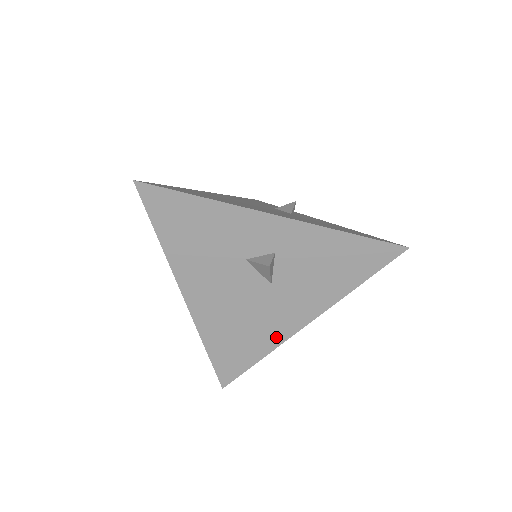
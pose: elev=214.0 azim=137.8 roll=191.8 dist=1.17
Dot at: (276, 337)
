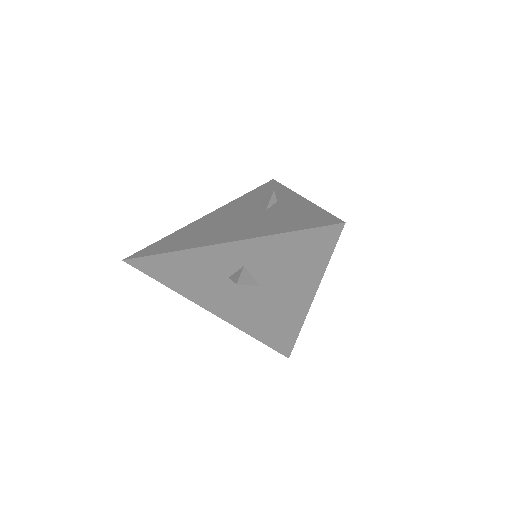
Dot at: (296, 317)
